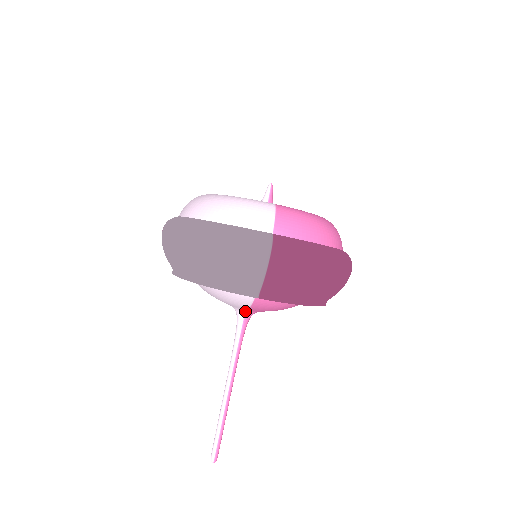
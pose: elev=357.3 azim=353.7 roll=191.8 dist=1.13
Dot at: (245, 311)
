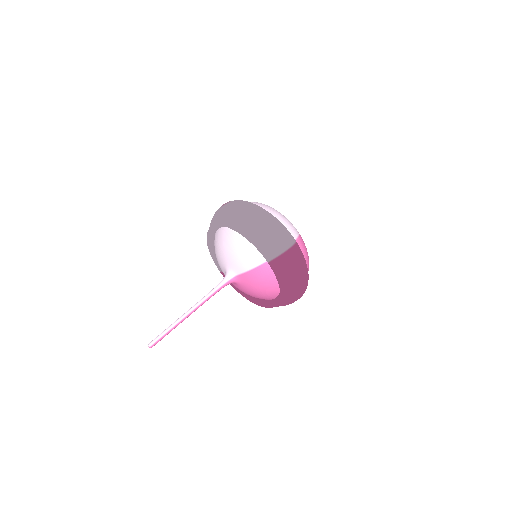
Dot at: (235, 275)
